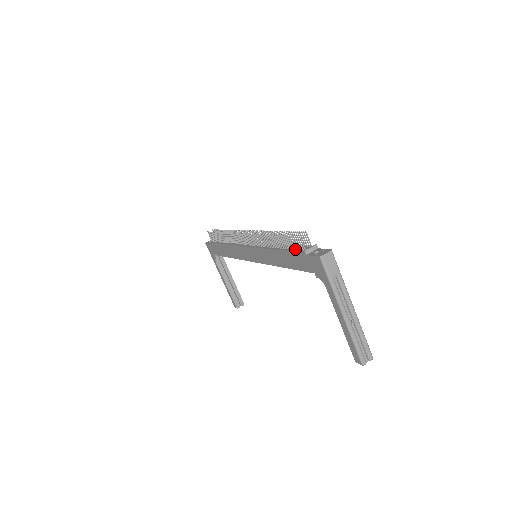
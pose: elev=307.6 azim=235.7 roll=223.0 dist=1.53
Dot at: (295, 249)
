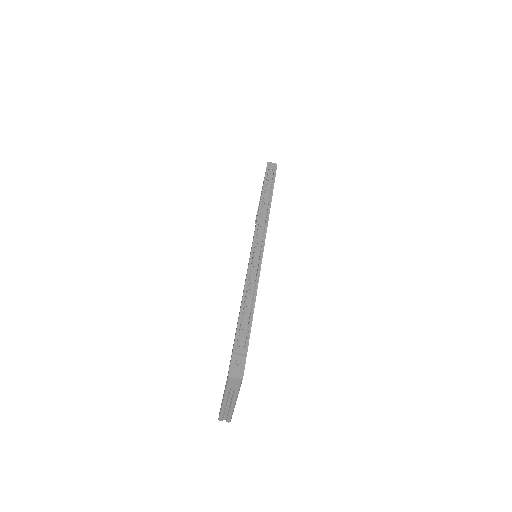
Dot at: (240, 332)
